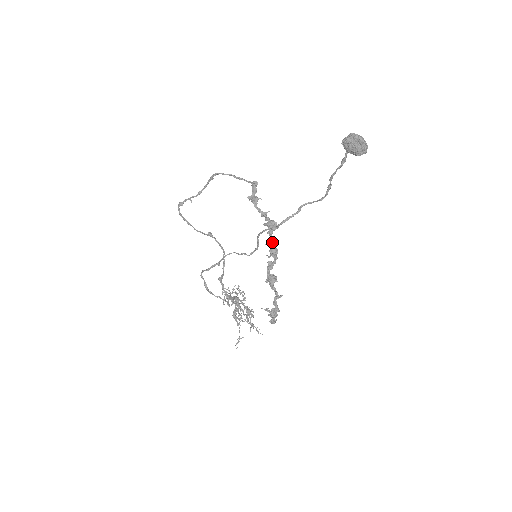
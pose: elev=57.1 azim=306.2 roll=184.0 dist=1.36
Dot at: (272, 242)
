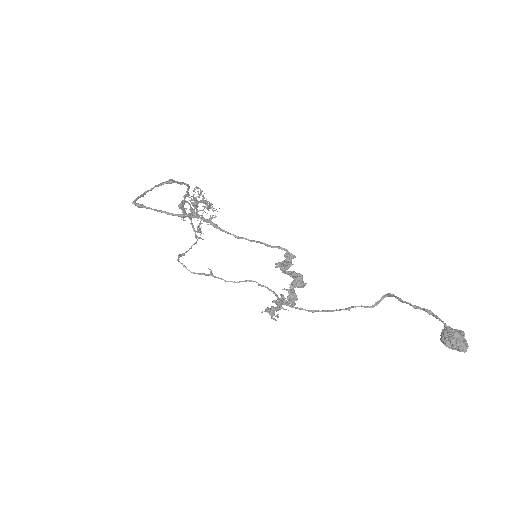
Dot at: (293, 292)
